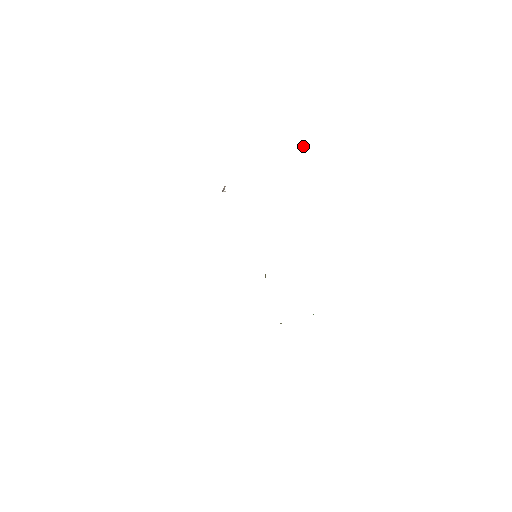
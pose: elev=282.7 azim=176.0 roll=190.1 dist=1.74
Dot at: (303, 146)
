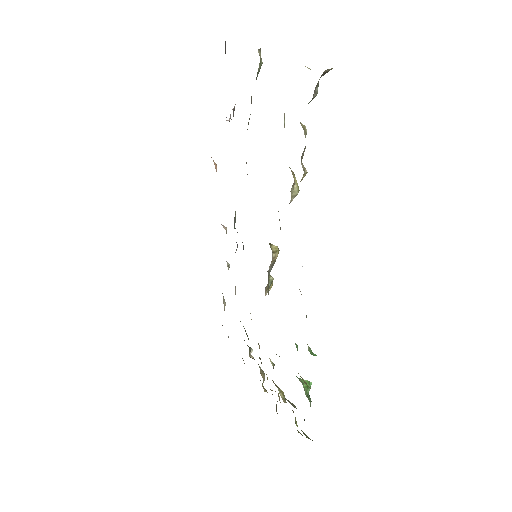
Dot at: occluded
